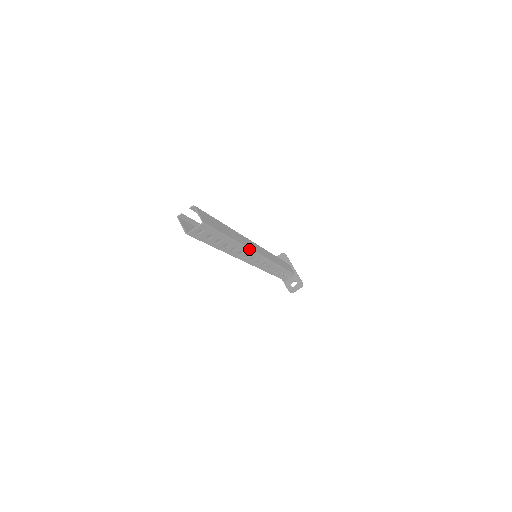
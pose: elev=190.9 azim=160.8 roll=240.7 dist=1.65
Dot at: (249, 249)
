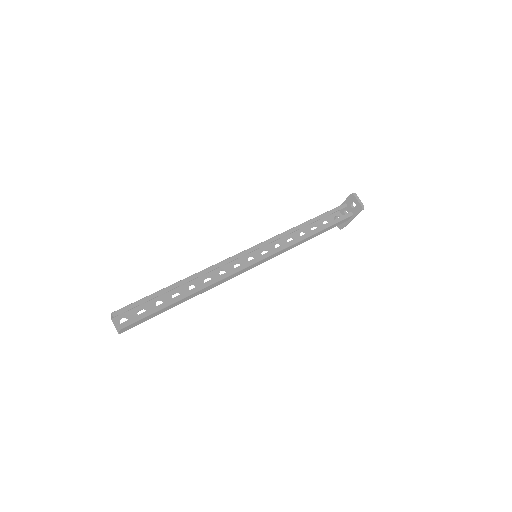
Dot at: (217, 285)
